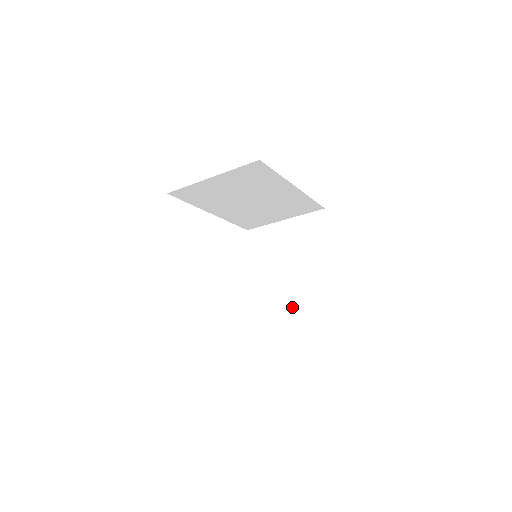
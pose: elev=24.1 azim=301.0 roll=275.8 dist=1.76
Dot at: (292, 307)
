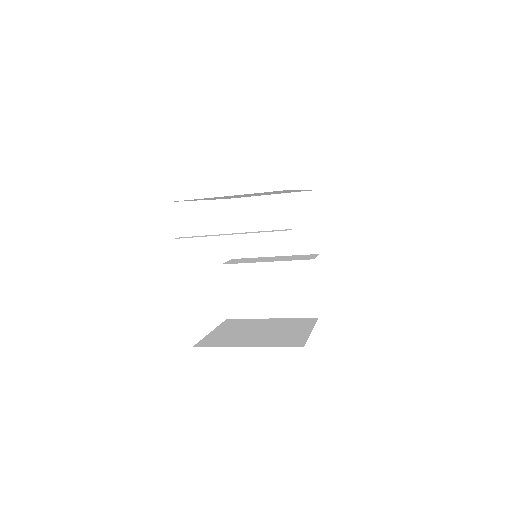
Dot at: (285, 298)
